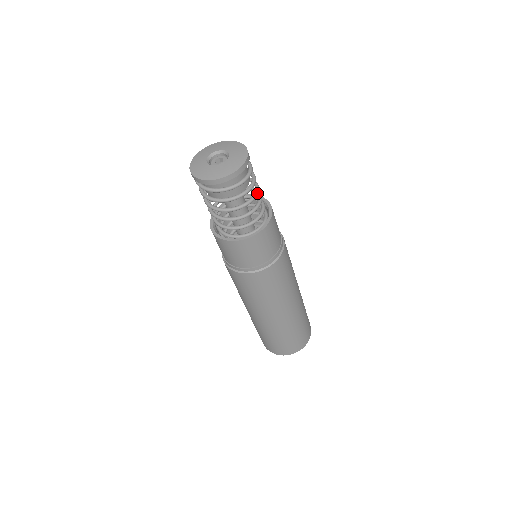
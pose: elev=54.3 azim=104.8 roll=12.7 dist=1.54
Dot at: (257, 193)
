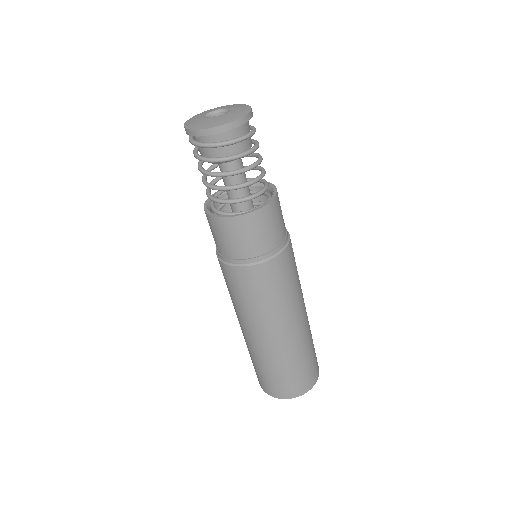
Dot at: (261, 160)
